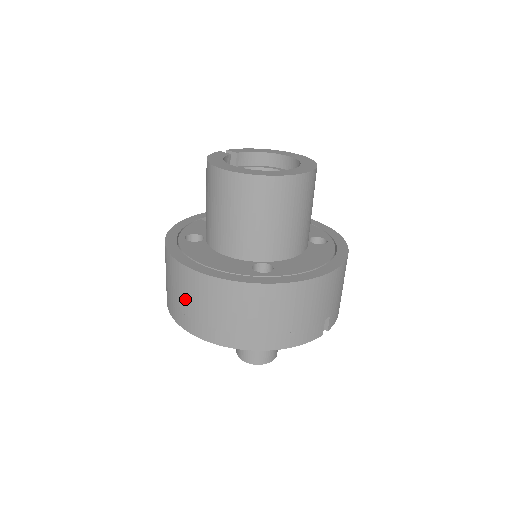
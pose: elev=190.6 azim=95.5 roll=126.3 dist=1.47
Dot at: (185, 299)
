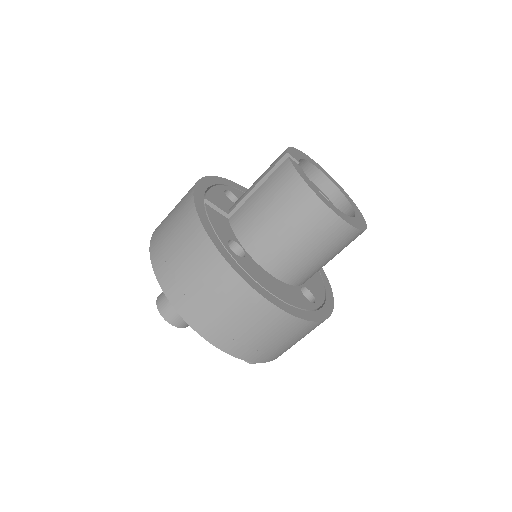
Dot at: (249, 330)
